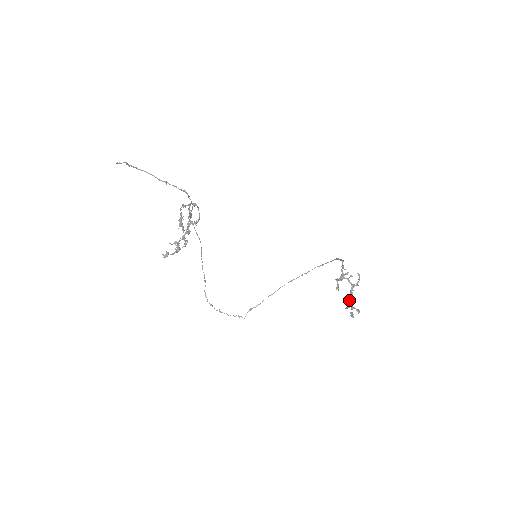
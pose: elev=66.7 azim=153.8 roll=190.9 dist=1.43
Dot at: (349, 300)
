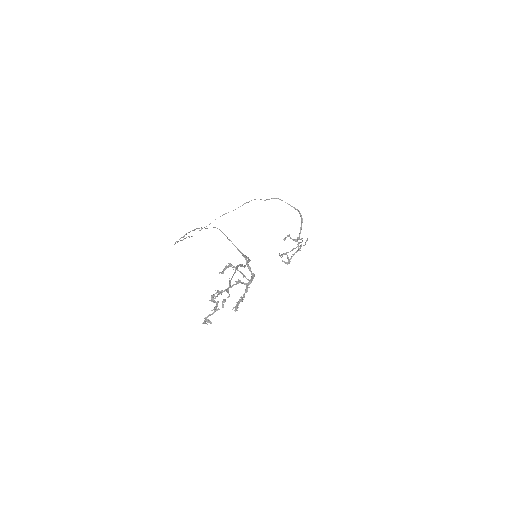
Dot at: occluded
